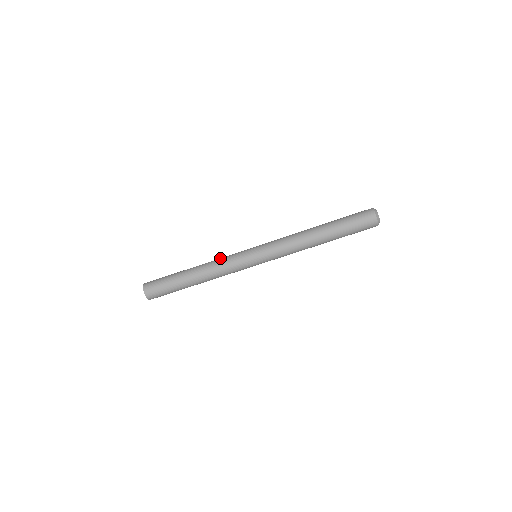
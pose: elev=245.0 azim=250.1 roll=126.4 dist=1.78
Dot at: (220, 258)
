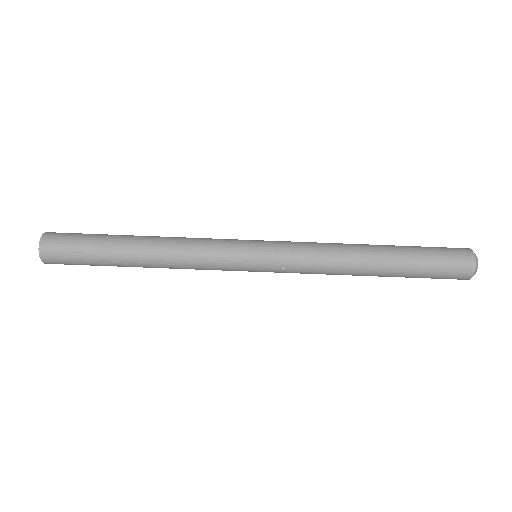
Dot at: (194, 241)
